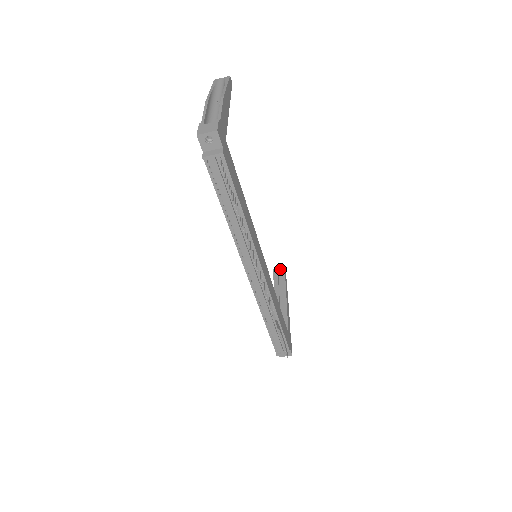
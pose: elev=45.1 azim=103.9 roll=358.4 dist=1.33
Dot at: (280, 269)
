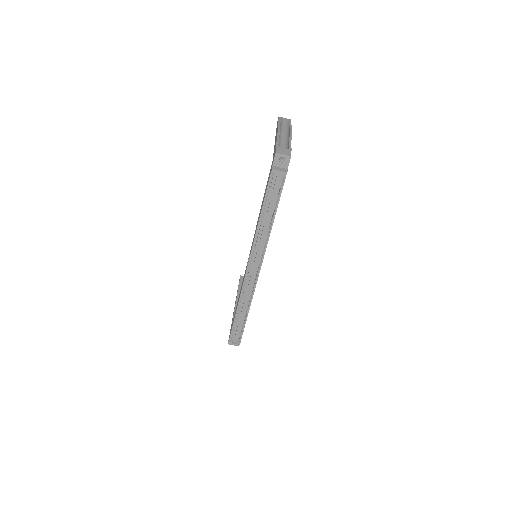
Dot at: occluded
